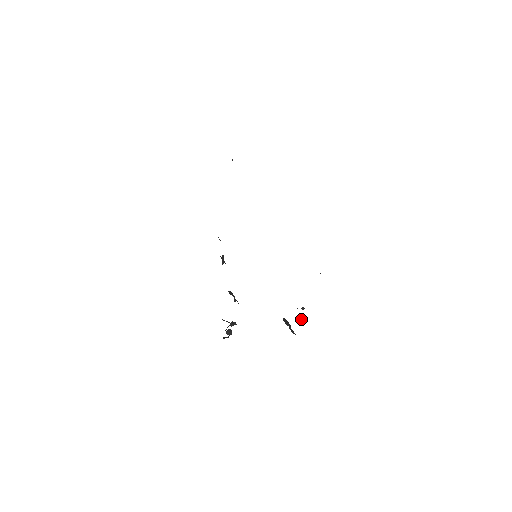
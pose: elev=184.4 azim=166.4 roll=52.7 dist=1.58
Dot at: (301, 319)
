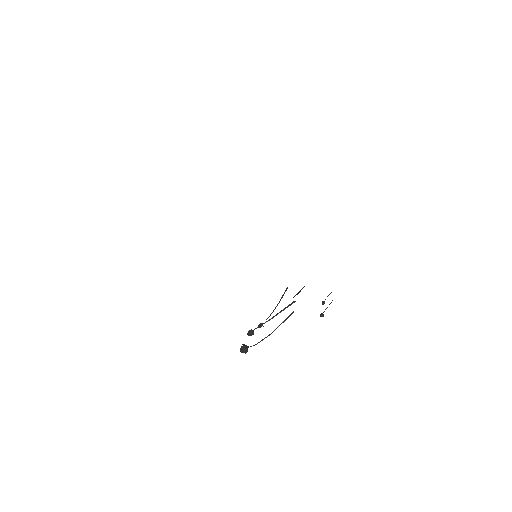
Dot at: (323, 316)
